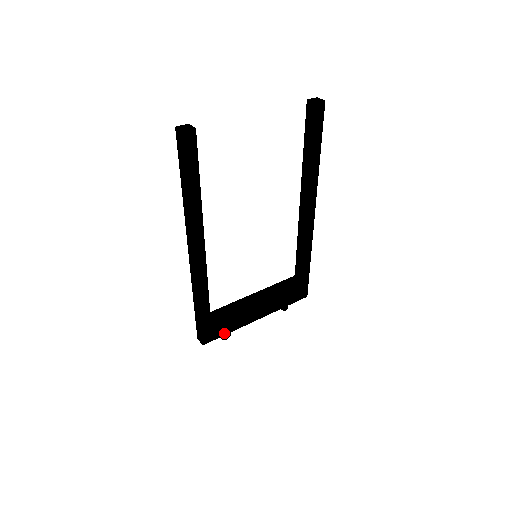
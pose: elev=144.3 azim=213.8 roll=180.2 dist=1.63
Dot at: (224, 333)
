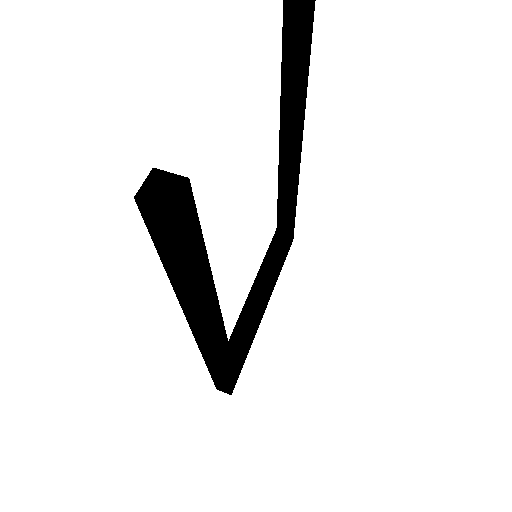
Dot at: (244, 360)
